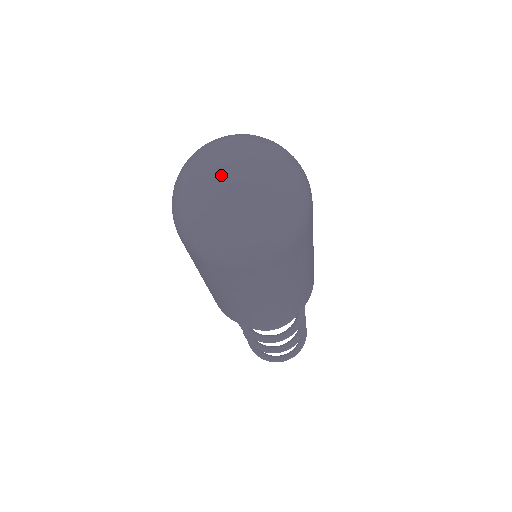
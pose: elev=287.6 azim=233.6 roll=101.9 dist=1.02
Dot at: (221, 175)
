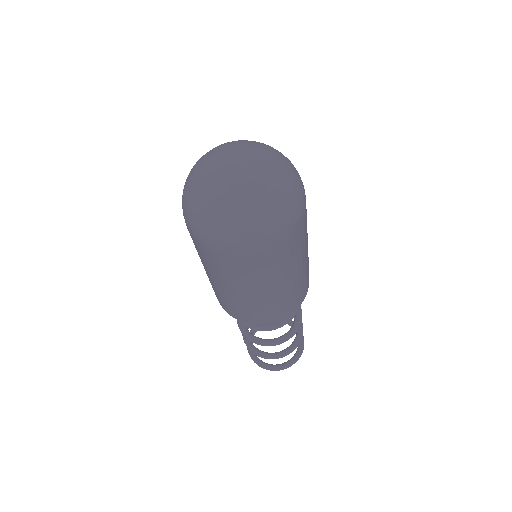
Dot at: (223, 168)
